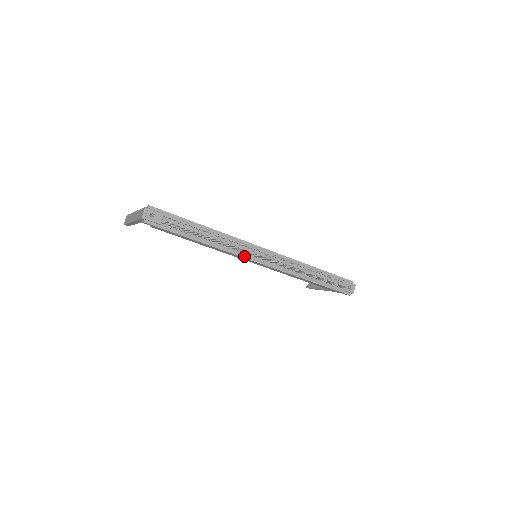
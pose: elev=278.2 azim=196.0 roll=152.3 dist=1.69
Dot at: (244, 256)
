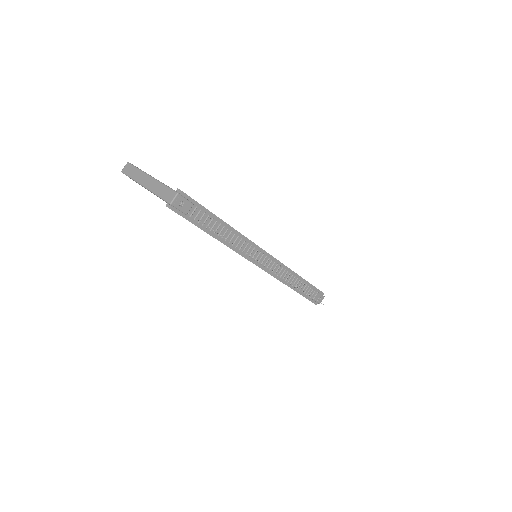
Dot at: (249, 259)
